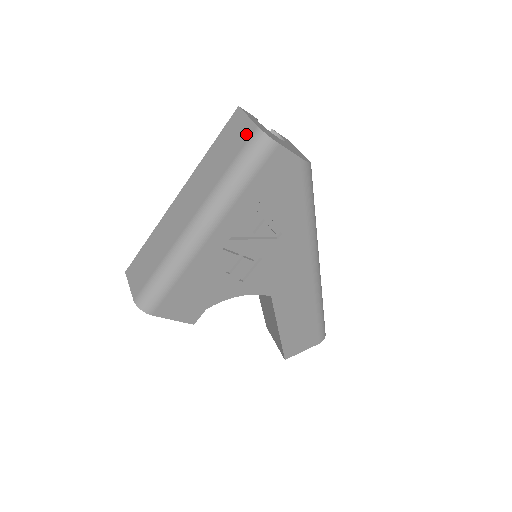
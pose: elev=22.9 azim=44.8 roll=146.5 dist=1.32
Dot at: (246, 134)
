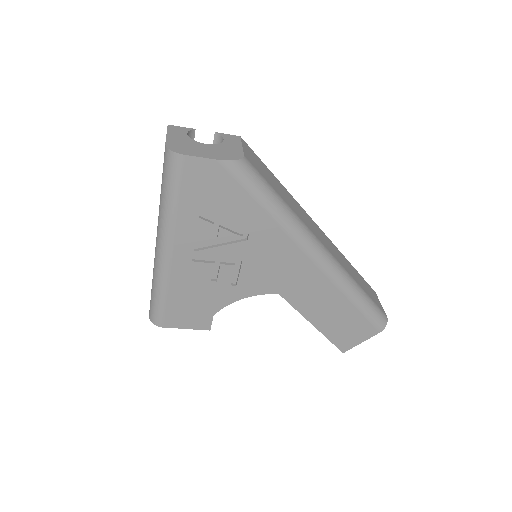
Dot at: occluded
